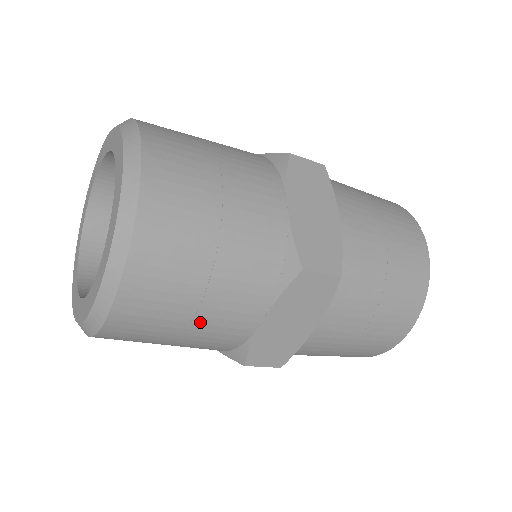
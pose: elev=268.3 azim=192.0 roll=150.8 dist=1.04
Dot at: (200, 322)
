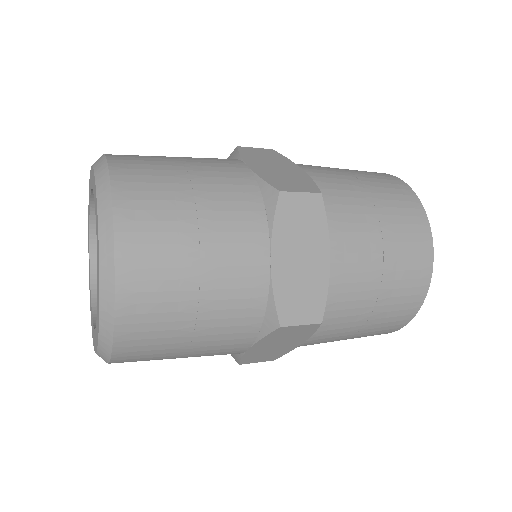
Dot at: (191, 356)
